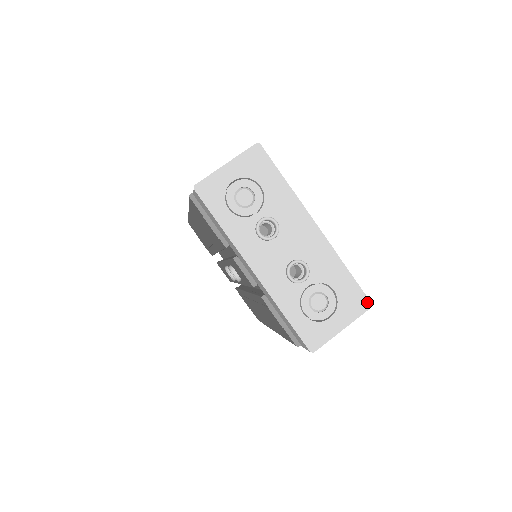
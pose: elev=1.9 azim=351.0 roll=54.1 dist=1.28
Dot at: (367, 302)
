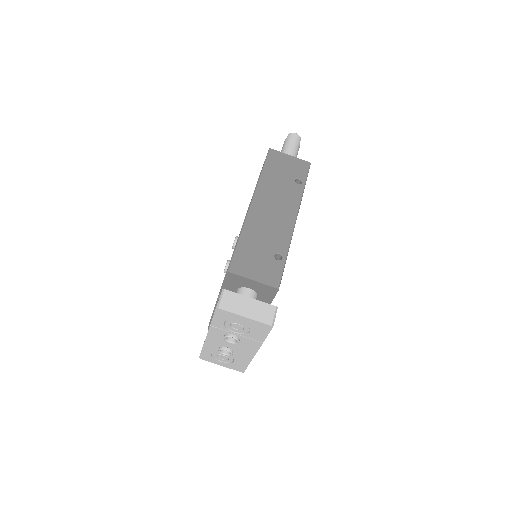
Dot at: (243, 371)
